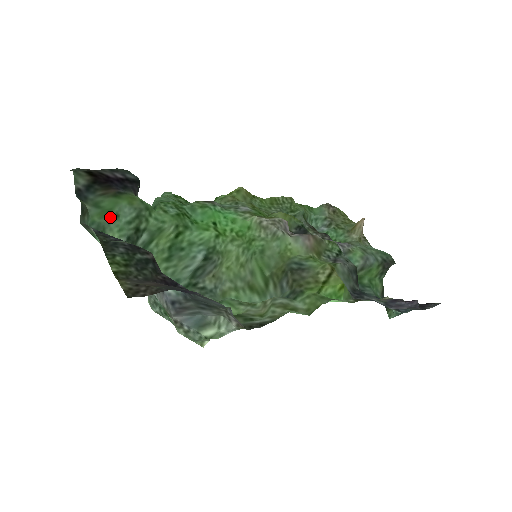
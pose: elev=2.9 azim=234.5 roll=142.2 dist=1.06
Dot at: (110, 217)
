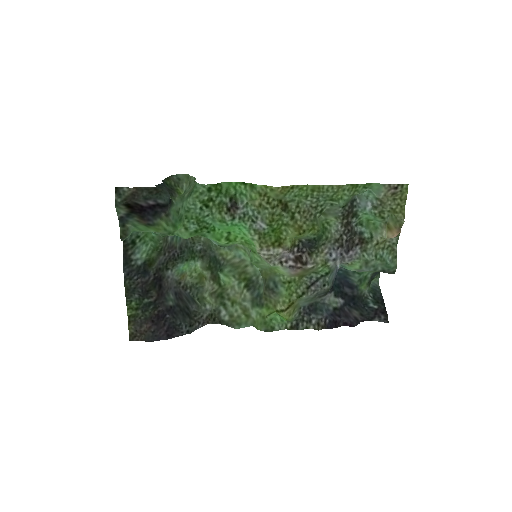
Dot at: occluded
